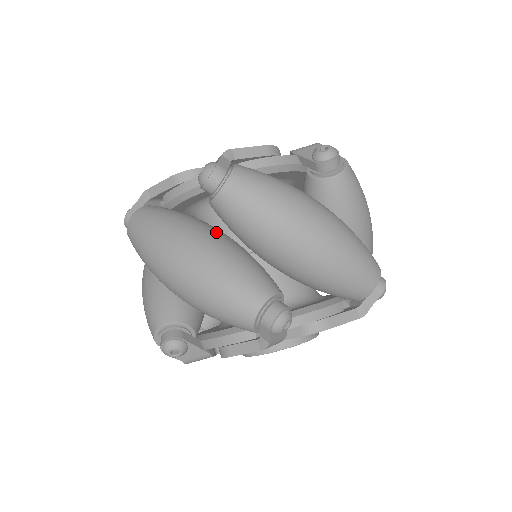
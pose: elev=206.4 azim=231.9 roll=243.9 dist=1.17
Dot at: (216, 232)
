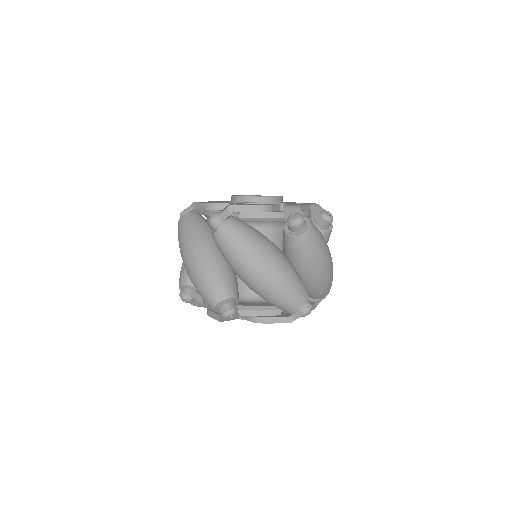
Dot at: (281, 251)
